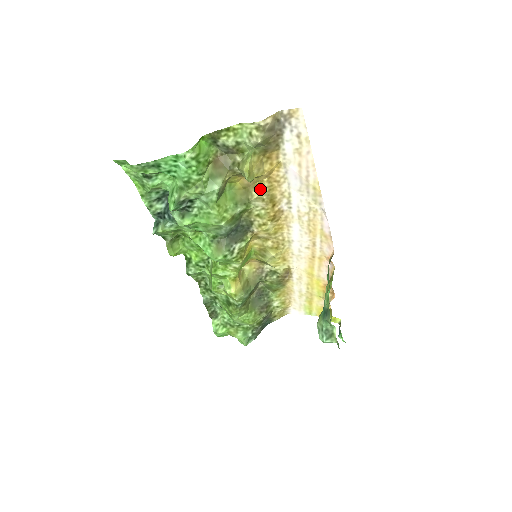
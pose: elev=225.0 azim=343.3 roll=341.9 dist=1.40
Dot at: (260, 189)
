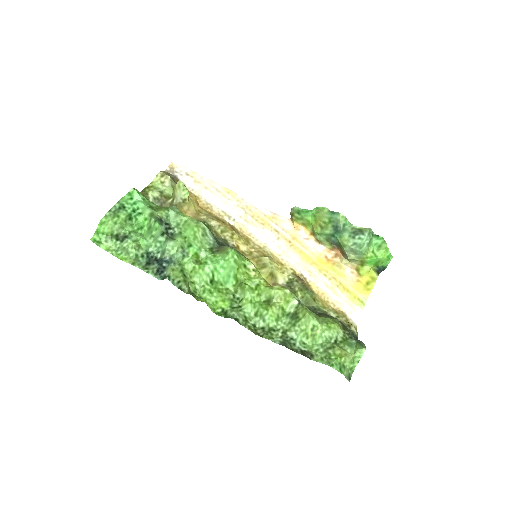
Dot at: (203, 214)
